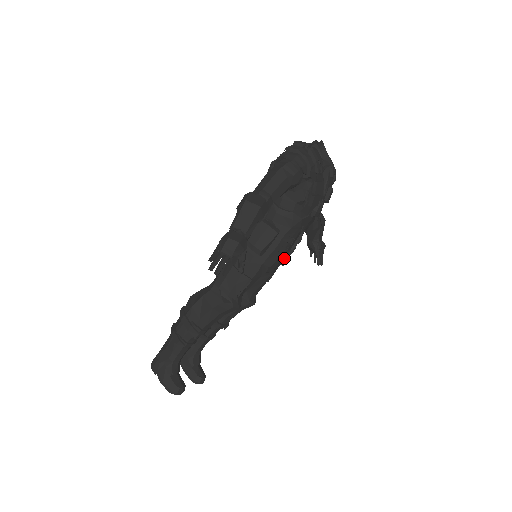
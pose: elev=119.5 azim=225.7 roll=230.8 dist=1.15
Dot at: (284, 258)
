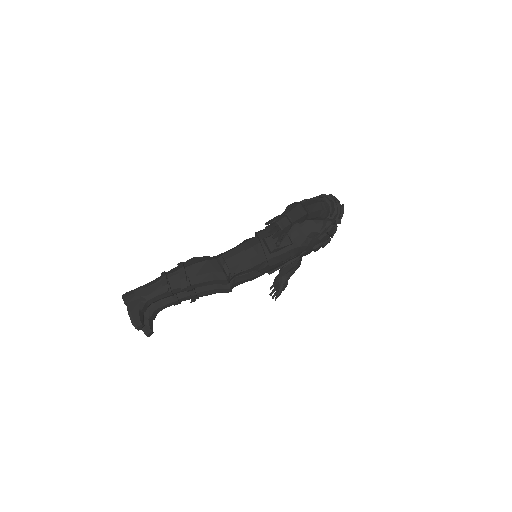
Dot at: (275, 268)
